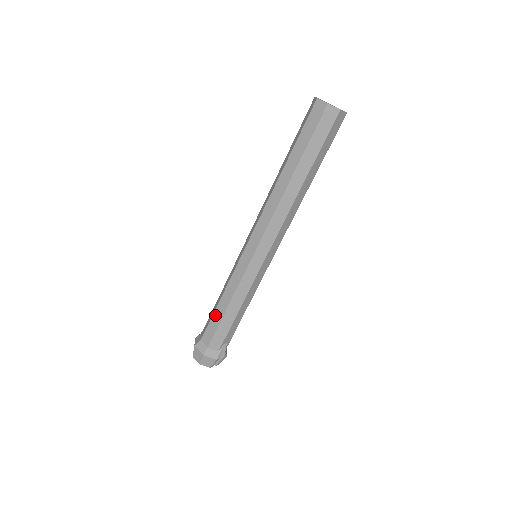
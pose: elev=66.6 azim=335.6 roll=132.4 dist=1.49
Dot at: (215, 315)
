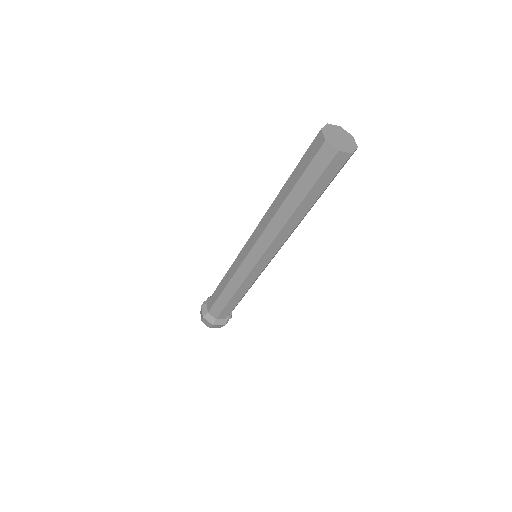
Dot at: (220, 299)
